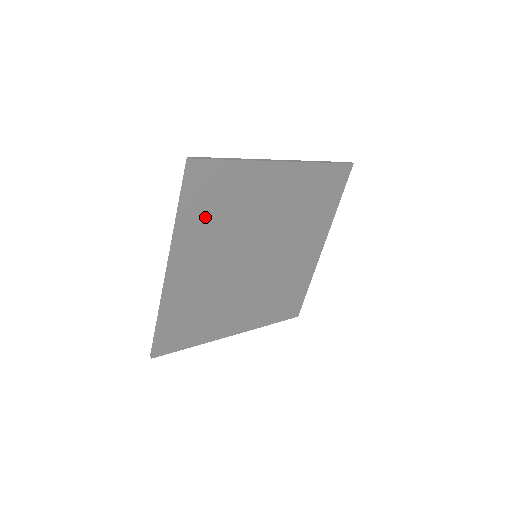
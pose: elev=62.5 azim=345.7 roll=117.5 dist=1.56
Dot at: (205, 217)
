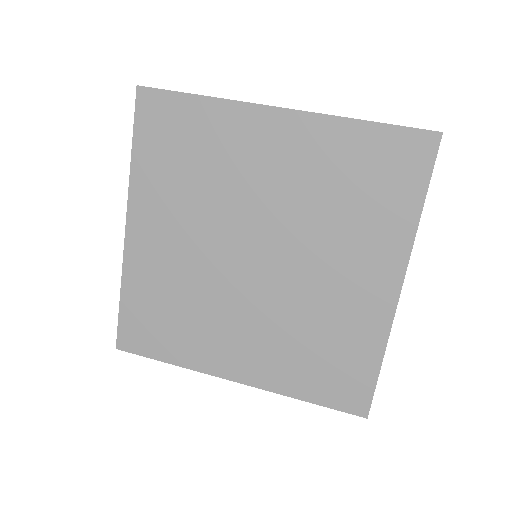
Dot at: (165, 168)
